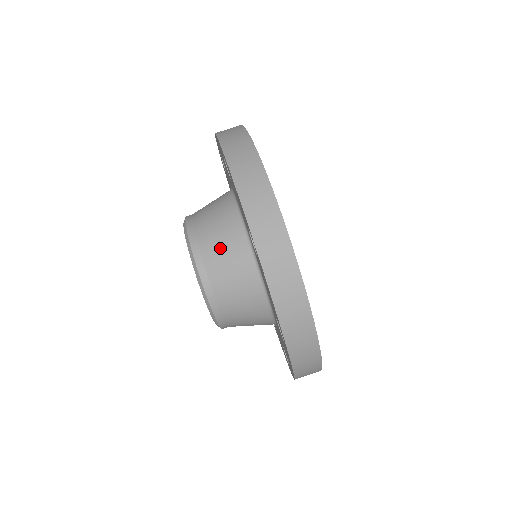
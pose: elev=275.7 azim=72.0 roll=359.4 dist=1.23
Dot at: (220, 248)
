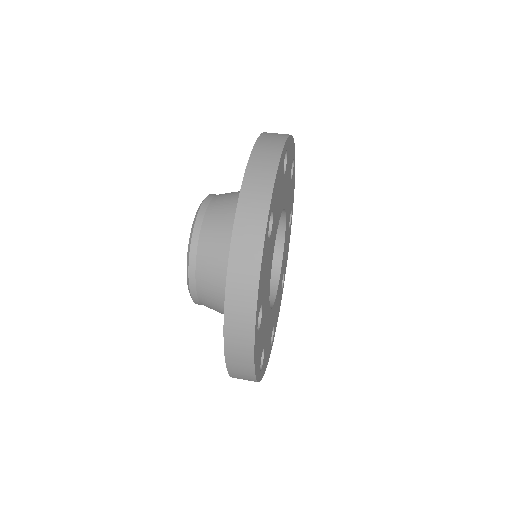
Dot at: (232, 193)
